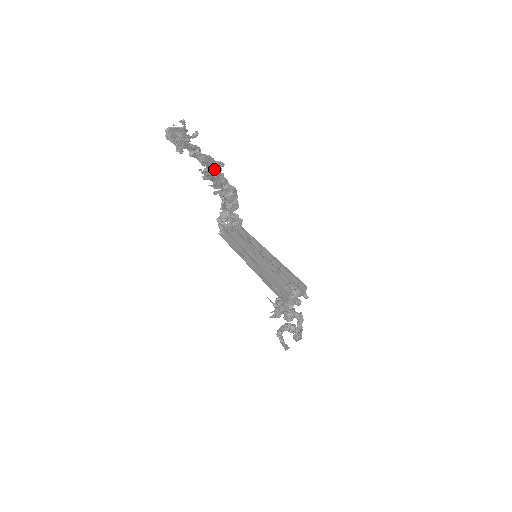
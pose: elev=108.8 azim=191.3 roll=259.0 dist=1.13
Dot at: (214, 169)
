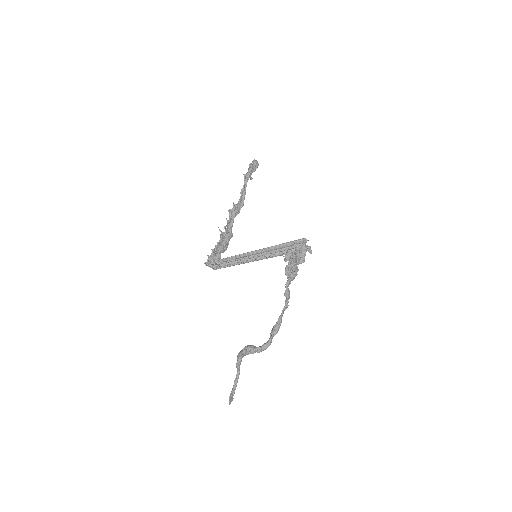
Dot at: (239, 208)
